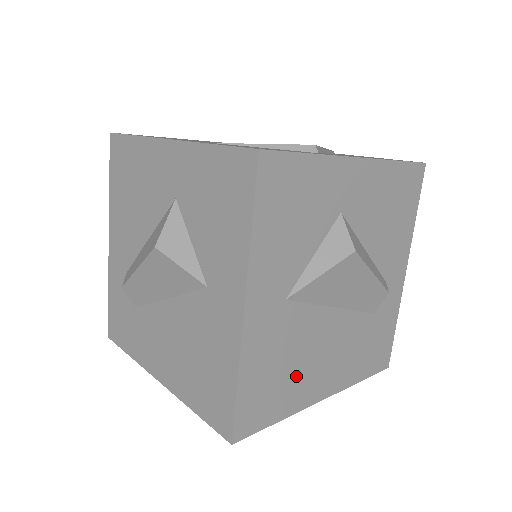
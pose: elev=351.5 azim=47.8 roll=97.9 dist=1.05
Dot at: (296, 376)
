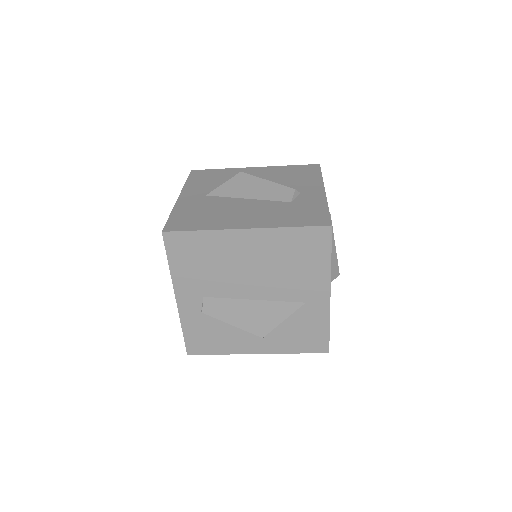
Dot at: (215, 217)
